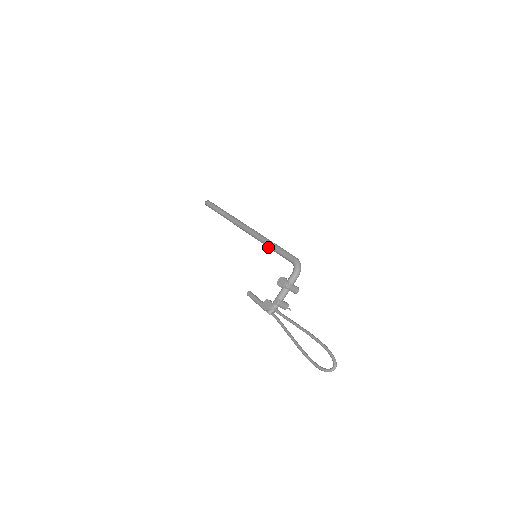
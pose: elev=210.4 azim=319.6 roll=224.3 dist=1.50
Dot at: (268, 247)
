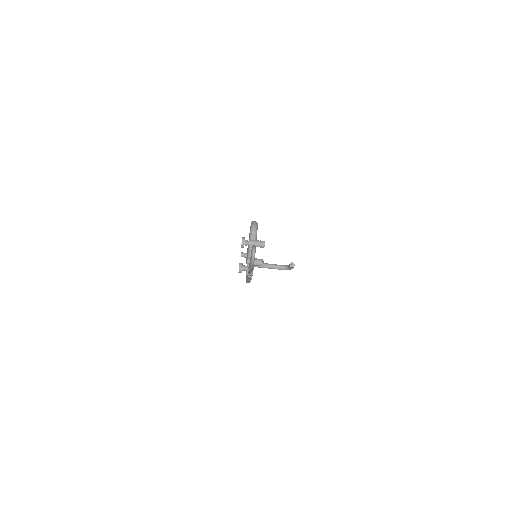
Dot at: occluded
